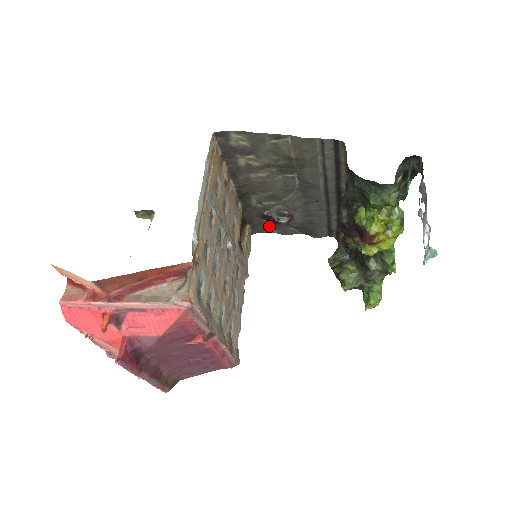
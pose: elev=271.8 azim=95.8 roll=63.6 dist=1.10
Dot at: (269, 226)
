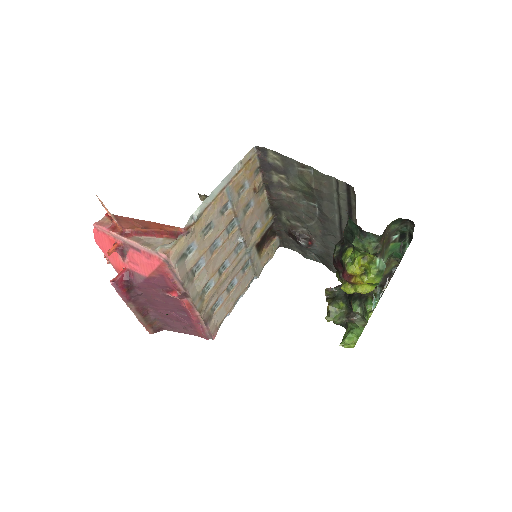
Dot at: (295, 245)
